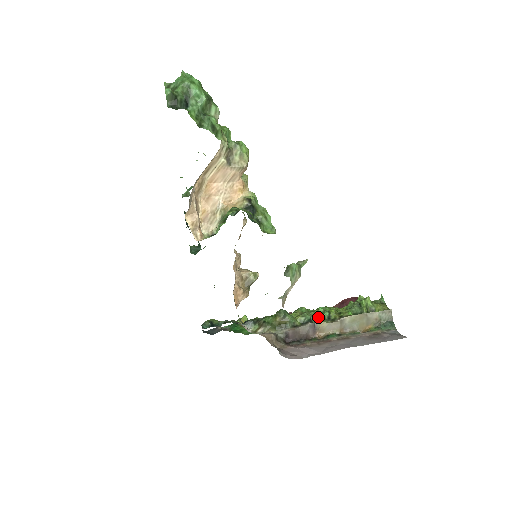
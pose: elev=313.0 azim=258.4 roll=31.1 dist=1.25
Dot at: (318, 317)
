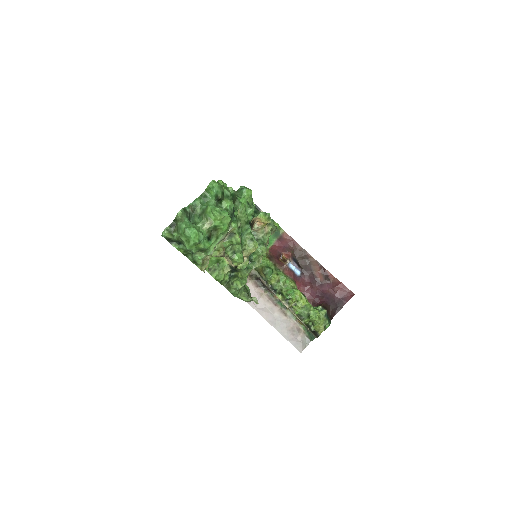
Dot at: (282, 293)
